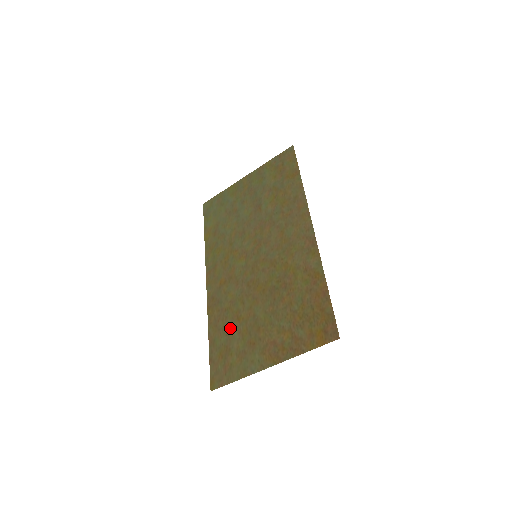
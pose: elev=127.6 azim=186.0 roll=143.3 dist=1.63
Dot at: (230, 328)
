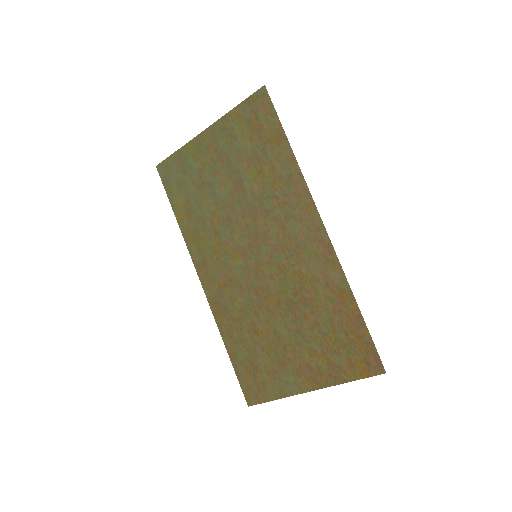
Dot at: (249, 342)
